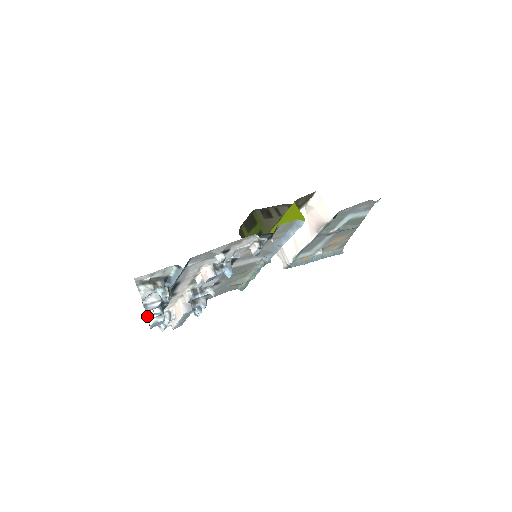
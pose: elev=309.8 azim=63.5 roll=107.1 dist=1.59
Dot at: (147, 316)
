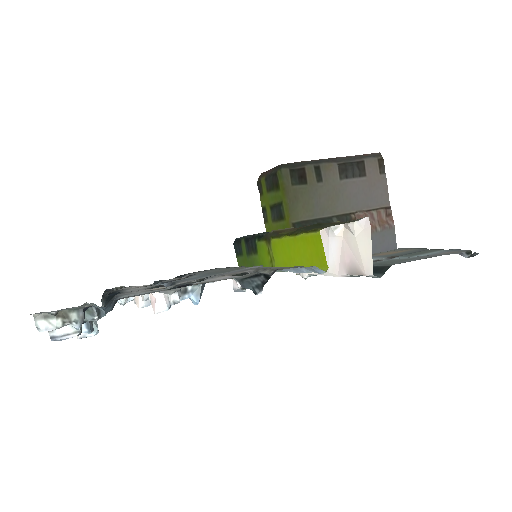
Dot at: occluded
